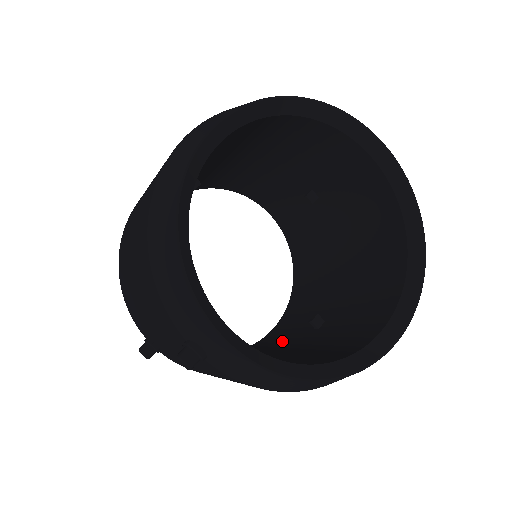
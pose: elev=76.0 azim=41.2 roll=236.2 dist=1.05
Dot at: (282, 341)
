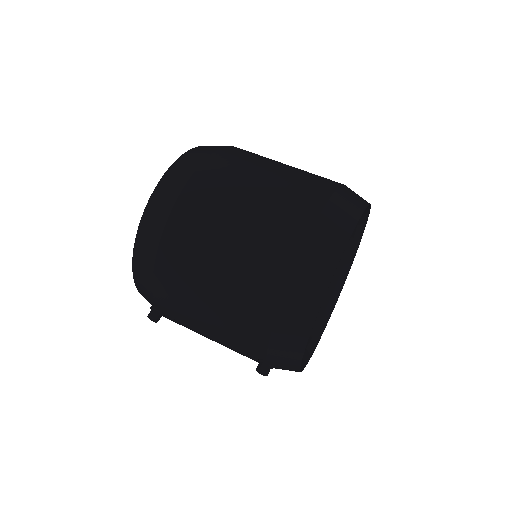
Dot at: occluded
